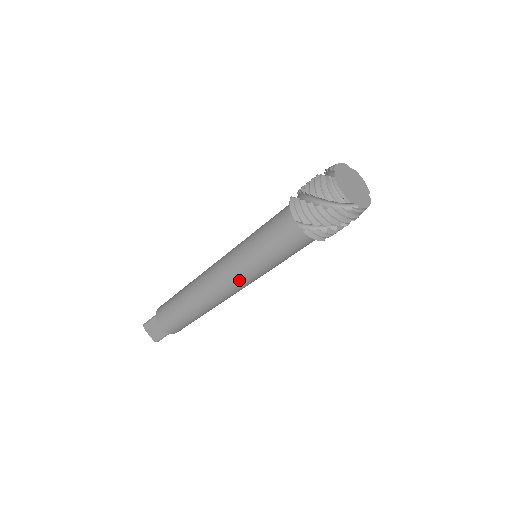
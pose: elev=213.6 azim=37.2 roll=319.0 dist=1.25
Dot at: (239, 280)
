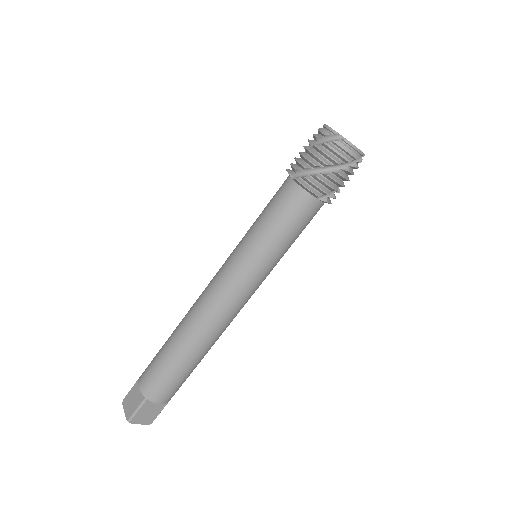
Dot at: (232, 275)
